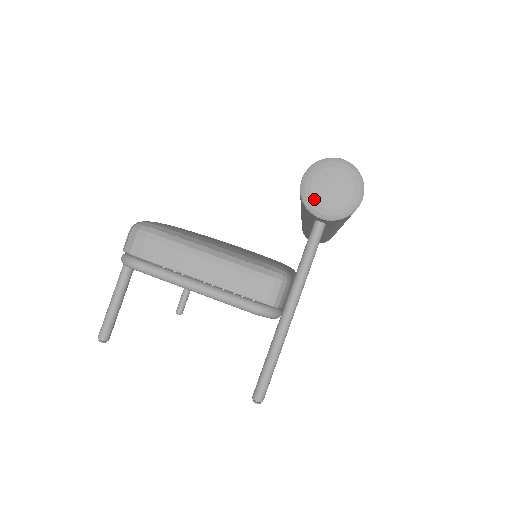
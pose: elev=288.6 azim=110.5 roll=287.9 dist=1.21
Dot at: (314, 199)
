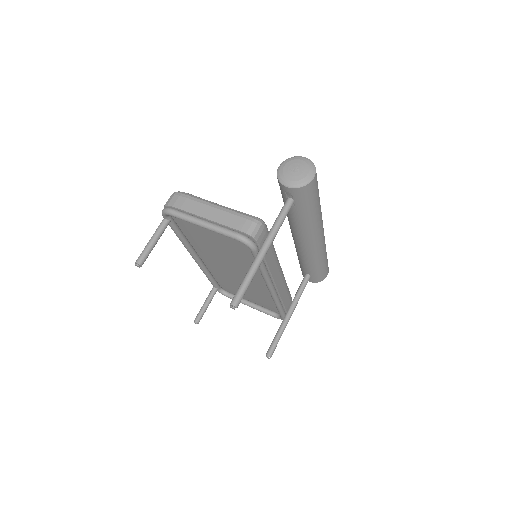
Dot at: (284, 175)
